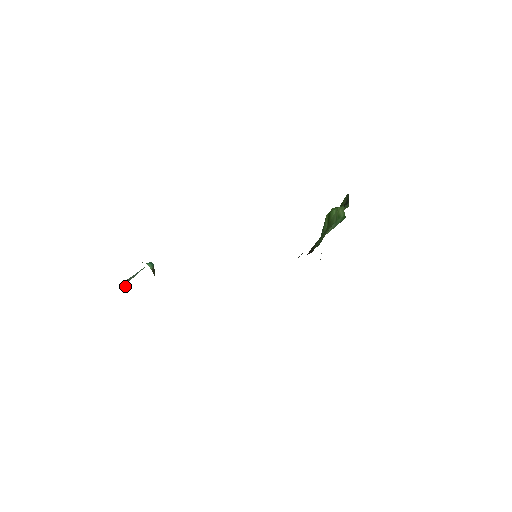
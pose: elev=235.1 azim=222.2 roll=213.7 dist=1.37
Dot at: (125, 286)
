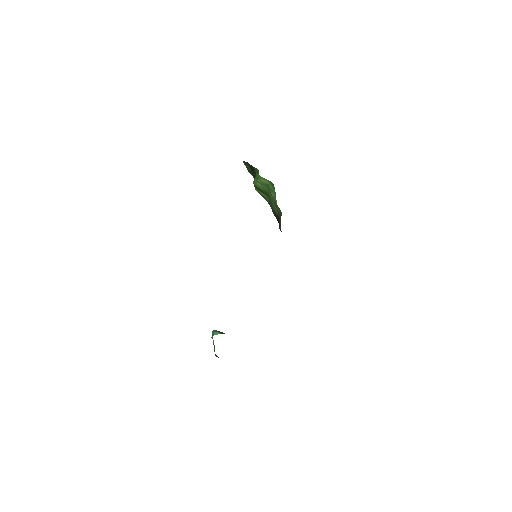
Dot at: occluded
